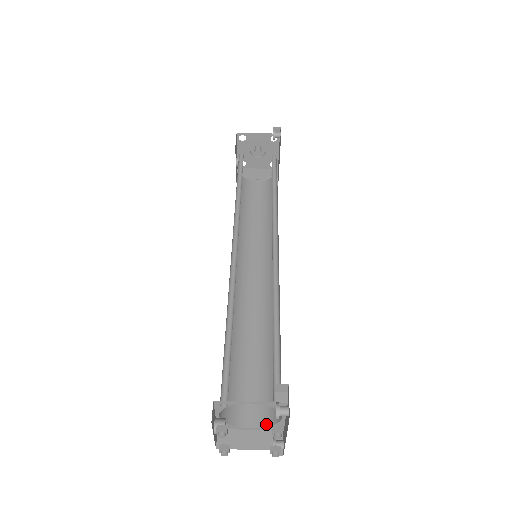
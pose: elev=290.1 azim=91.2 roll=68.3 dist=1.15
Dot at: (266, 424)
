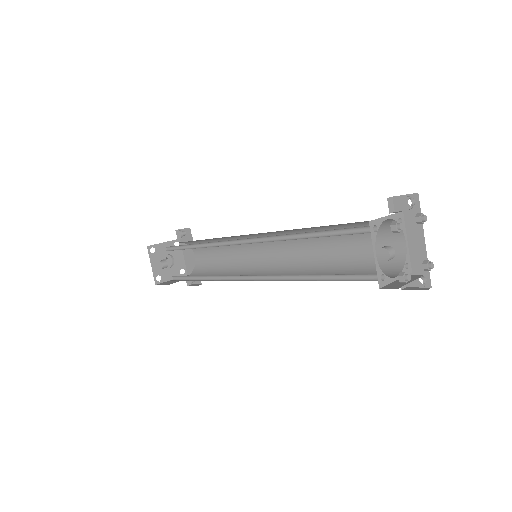
Dot at: (400, 269)
